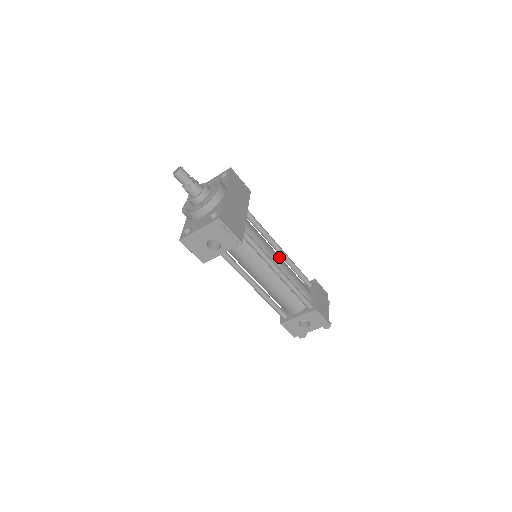
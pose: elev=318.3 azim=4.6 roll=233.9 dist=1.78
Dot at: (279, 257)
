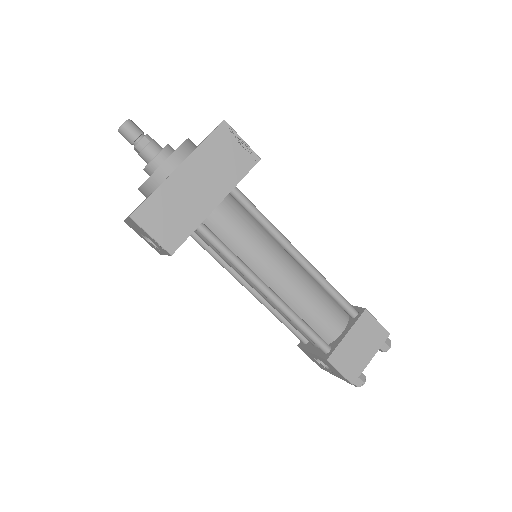
Dot at: (286, 269)
